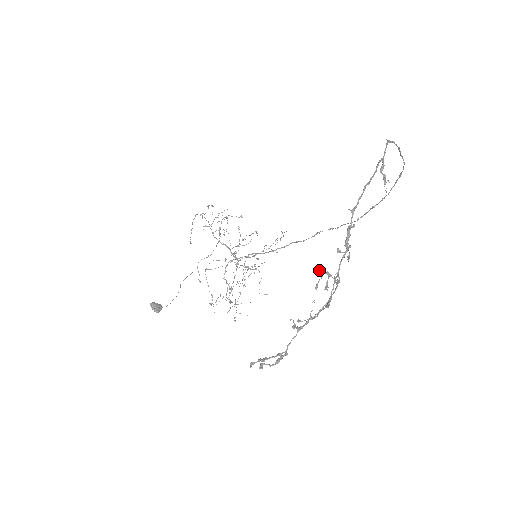
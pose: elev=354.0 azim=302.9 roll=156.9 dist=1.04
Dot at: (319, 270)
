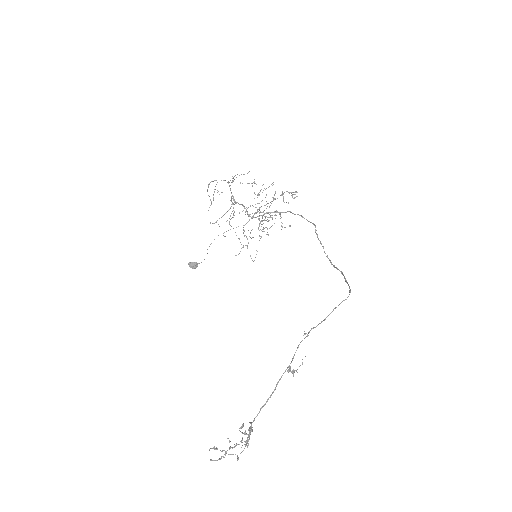
Dot at: occluded
